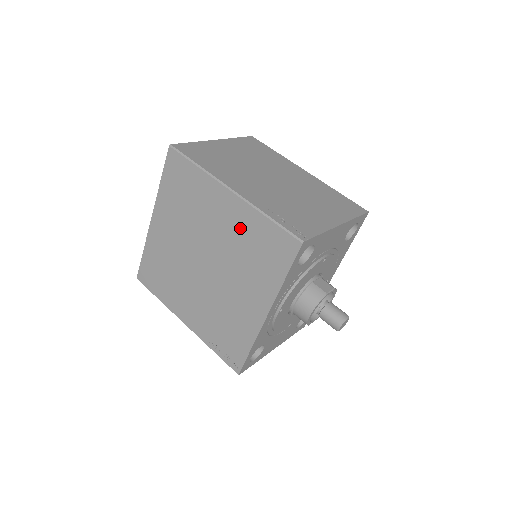
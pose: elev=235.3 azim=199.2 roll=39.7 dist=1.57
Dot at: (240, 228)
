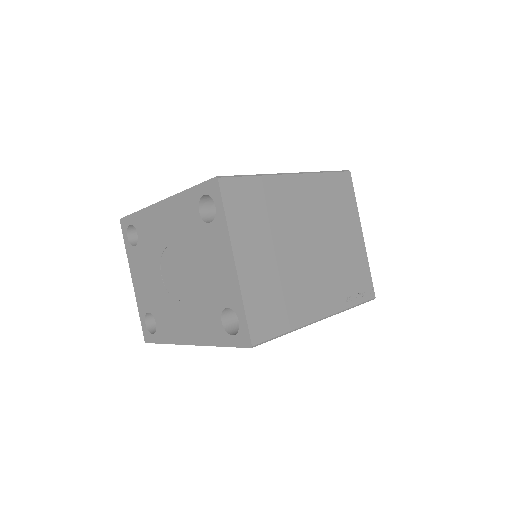
Dot at: occluded
